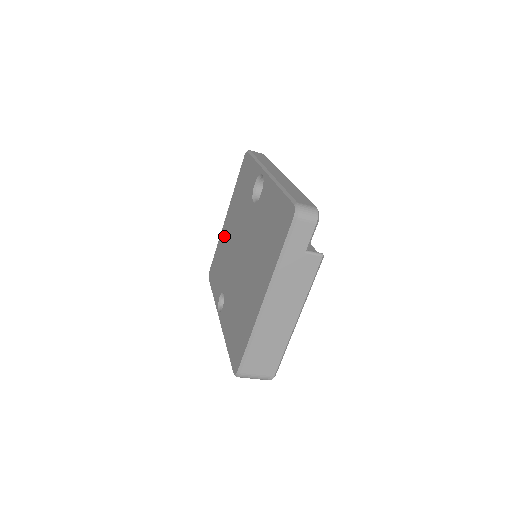
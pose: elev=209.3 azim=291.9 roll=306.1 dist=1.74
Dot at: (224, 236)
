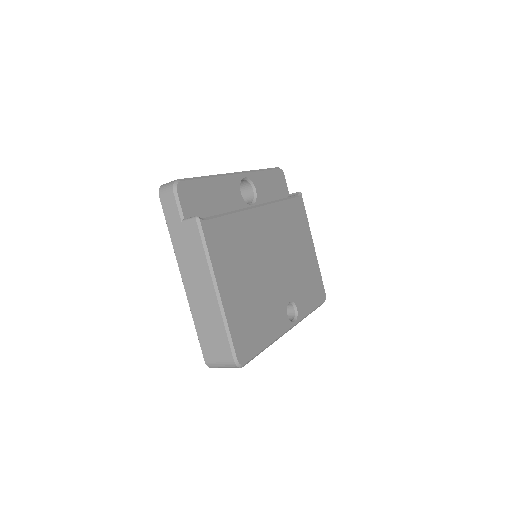
Dot at: occluded
